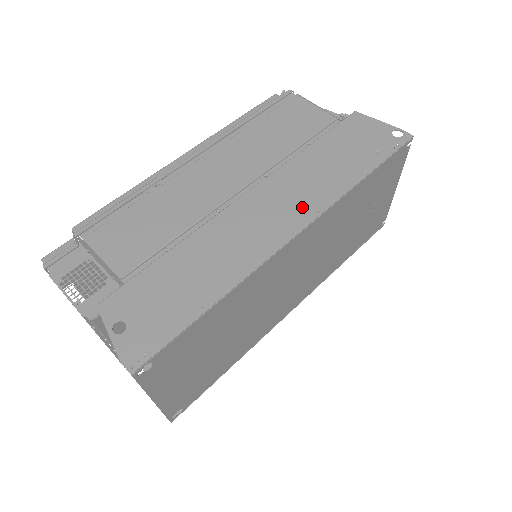
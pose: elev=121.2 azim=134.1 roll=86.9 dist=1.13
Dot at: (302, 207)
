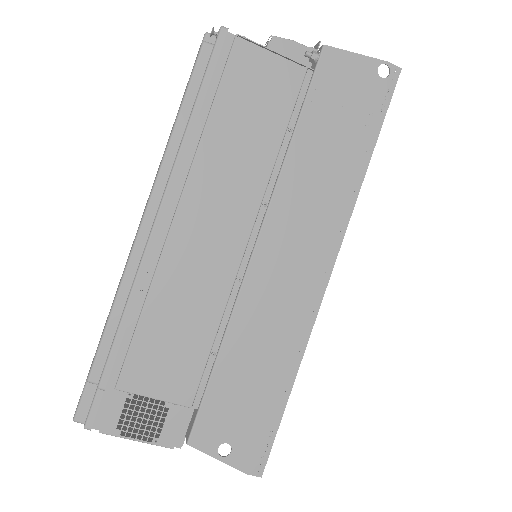
Dot at: (323, 234)
